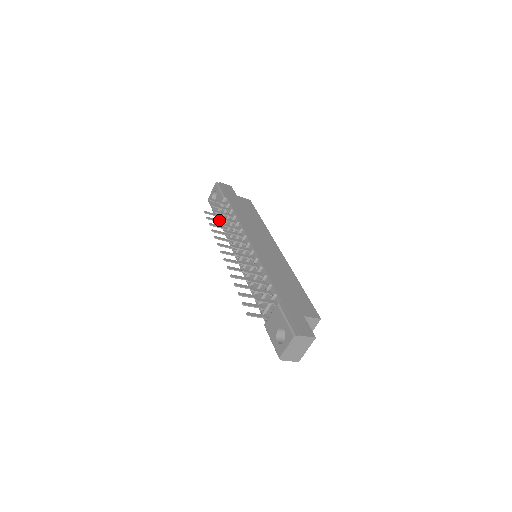
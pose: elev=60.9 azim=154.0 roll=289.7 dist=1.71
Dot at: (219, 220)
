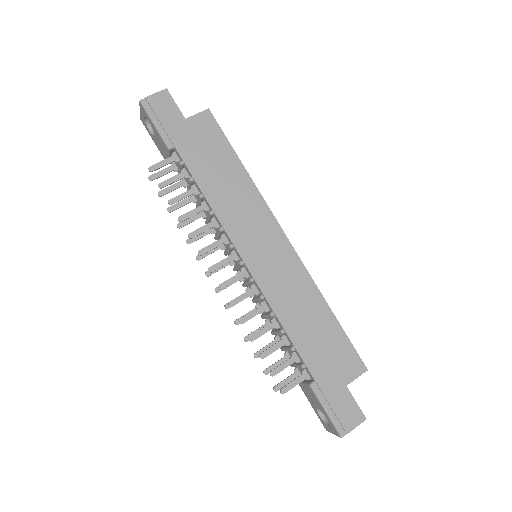
Dot at: (178, 183)
